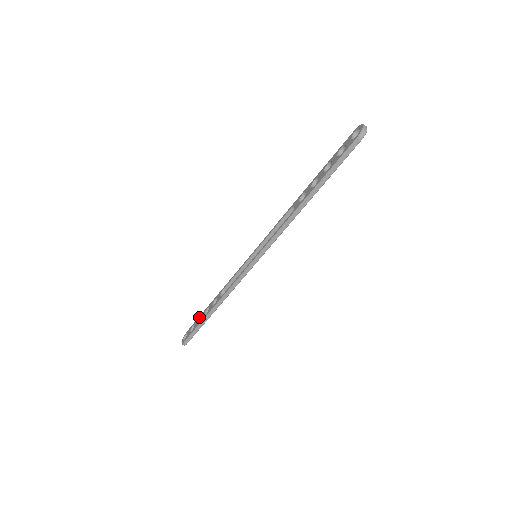
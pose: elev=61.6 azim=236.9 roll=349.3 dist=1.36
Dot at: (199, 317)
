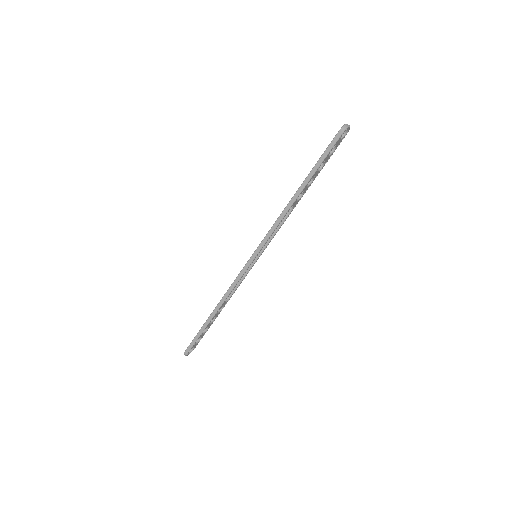
Dot at: occluded
